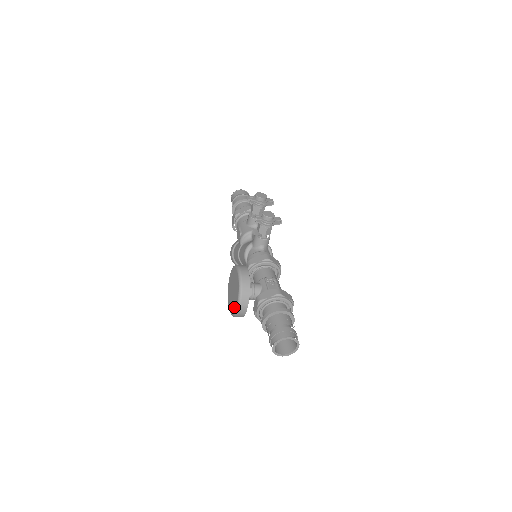
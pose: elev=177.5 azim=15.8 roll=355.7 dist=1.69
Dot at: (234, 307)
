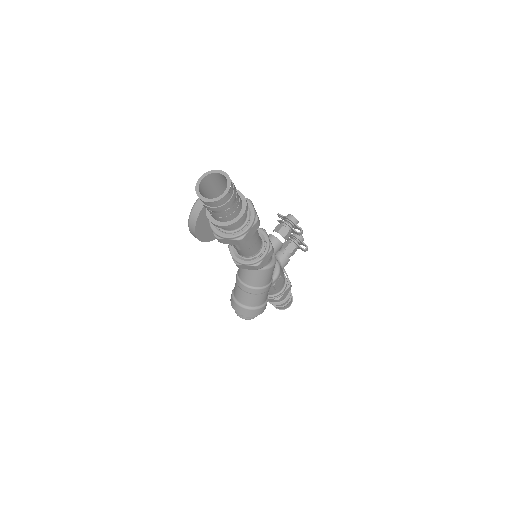
Dot at: occluded
